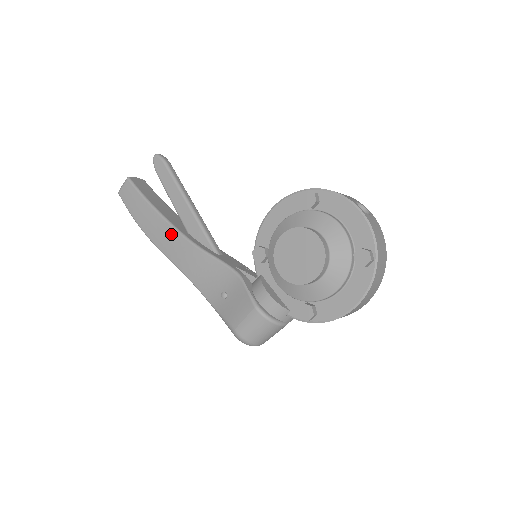
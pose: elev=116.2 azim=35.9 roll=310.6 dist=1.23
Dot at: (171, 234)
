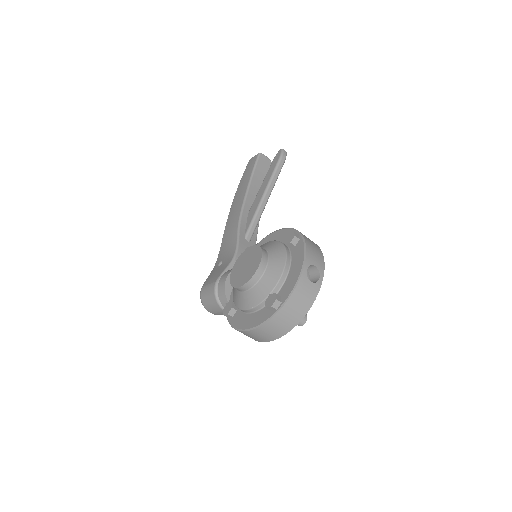
Dot at: (239, 204)
